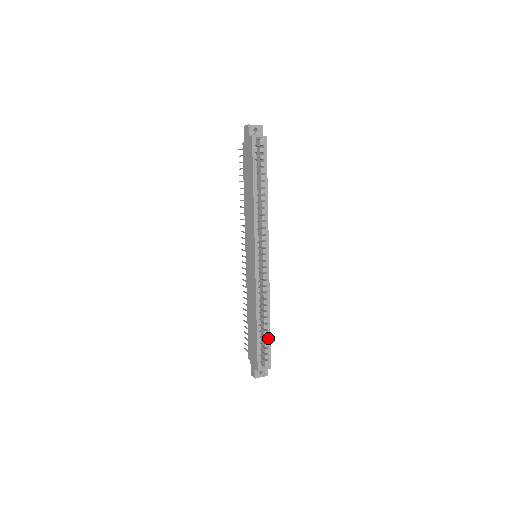
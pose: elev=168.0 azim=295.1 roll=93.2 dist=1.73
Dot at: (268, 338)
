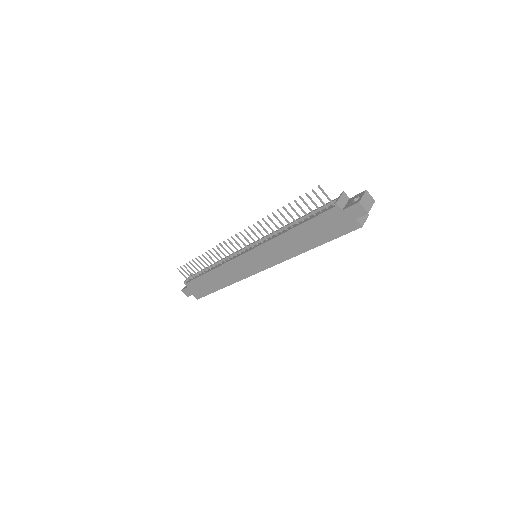
Dot at: occluded
